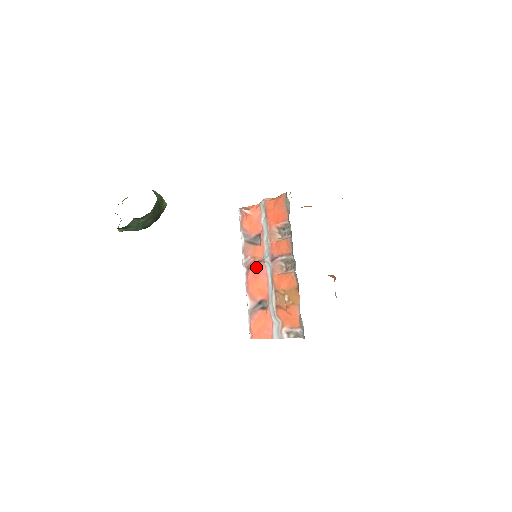
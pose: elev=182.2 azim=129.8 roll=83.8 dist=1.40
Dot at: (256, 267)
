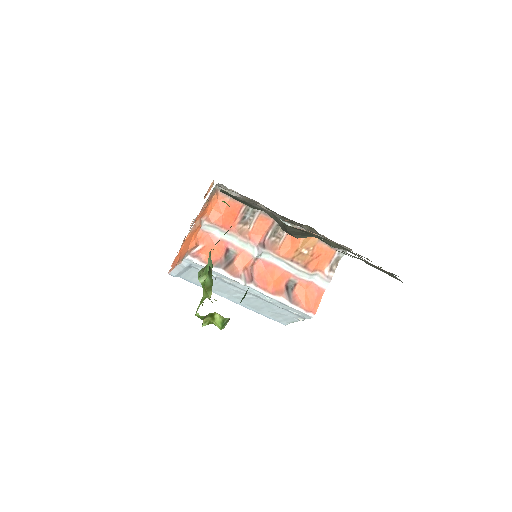
Dot at: (256, 271)
